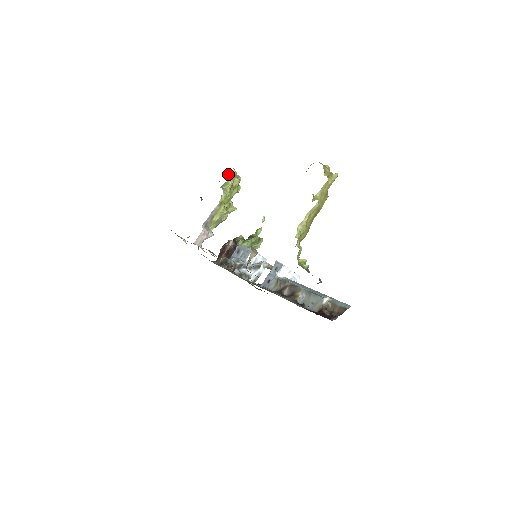
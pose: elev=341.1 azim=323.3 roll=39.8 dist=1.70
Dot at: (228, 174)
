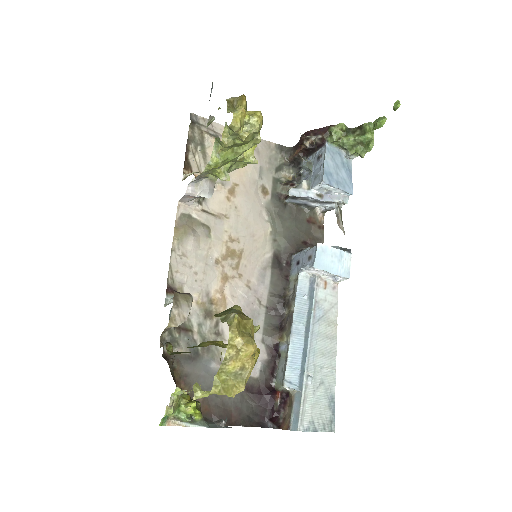
Dot at: (226, 123)
